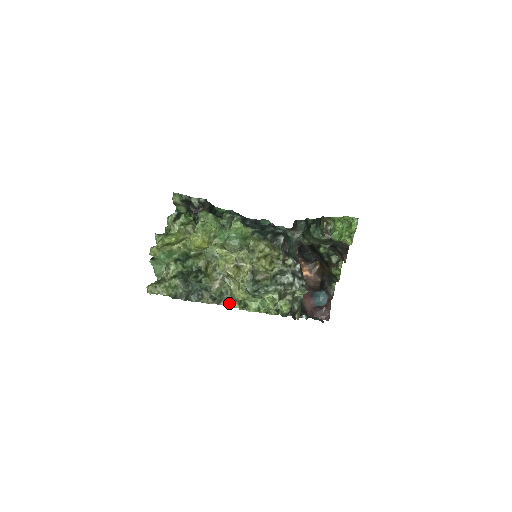
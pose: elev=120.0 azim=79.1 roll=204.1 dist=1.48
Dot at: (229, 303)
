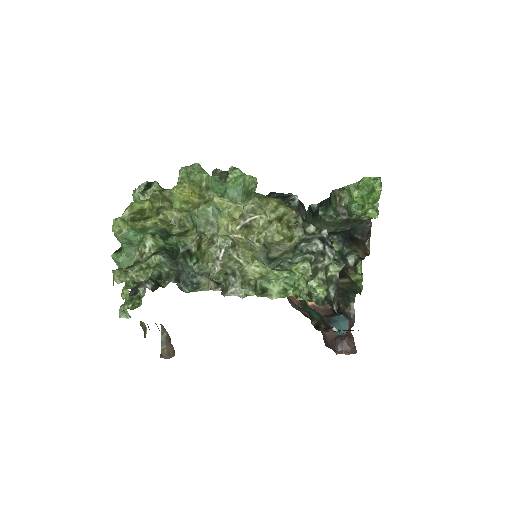
Dot at: (239, 291)
